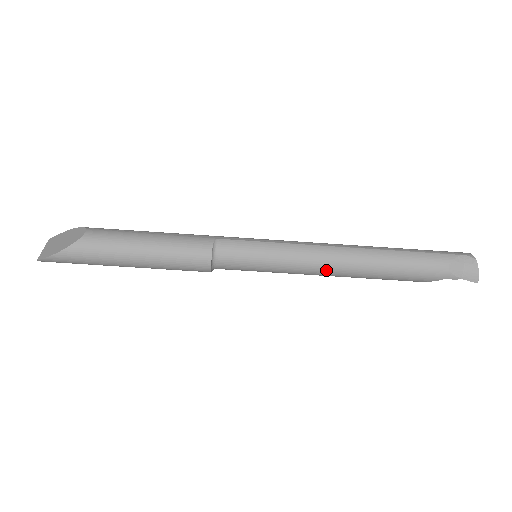
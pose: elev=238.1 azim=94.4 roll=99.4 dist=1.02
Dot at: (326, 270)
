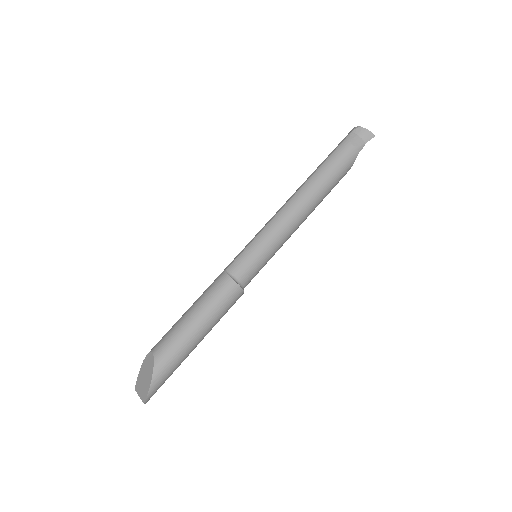
Dot at: (299, 218)
